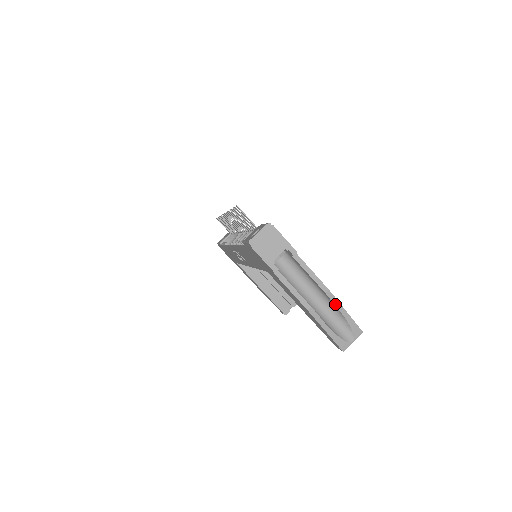
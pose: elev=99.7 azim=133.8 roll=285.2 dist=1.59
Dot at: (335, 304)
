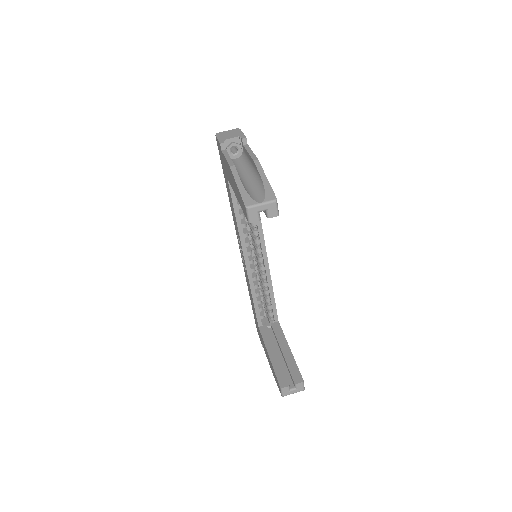
Dot at: (258, 170)
